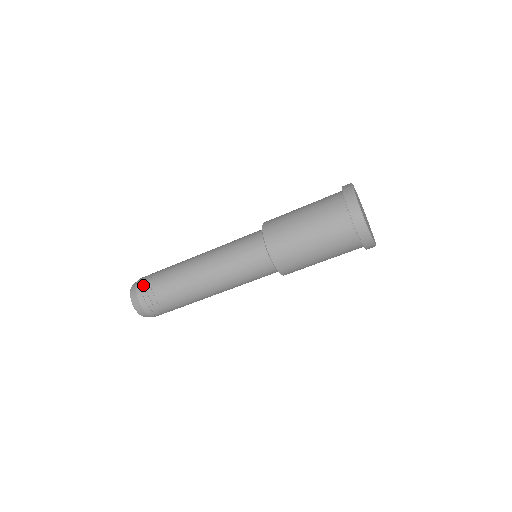
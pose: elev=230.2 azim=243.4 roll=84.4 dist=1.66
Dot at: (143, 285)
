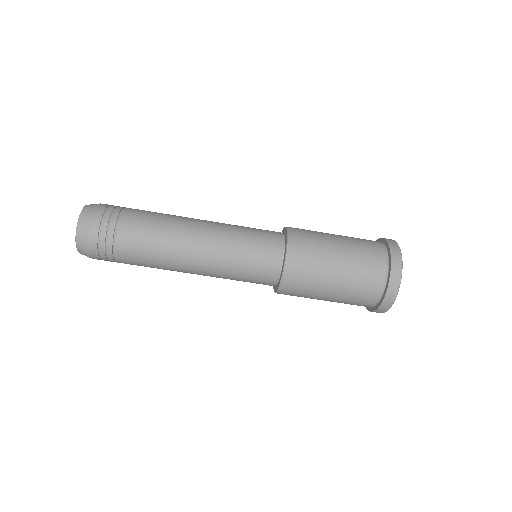
Dot at: (105, 216)
